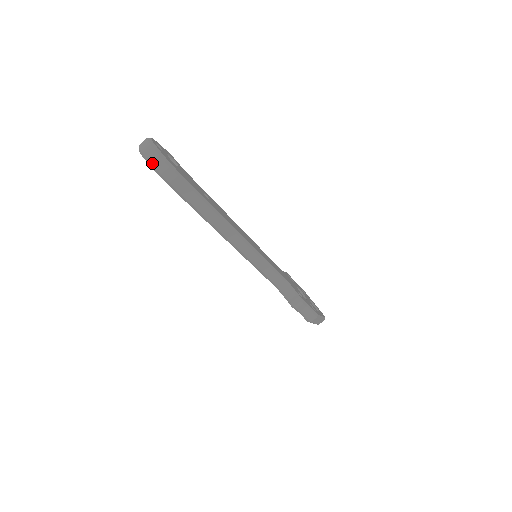
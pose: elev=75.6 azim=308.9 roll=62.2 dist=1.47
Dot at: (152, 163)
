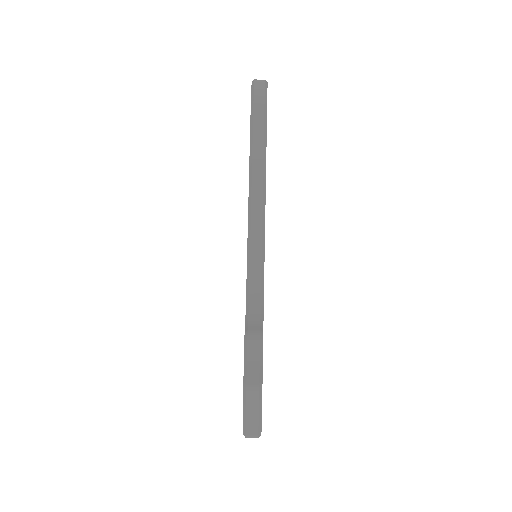
Dot at: (255, 85)
